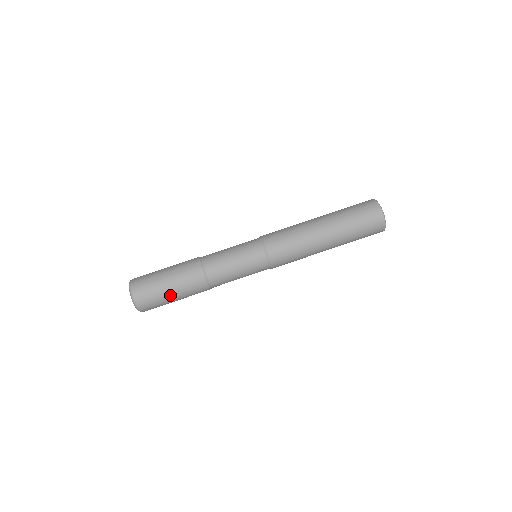
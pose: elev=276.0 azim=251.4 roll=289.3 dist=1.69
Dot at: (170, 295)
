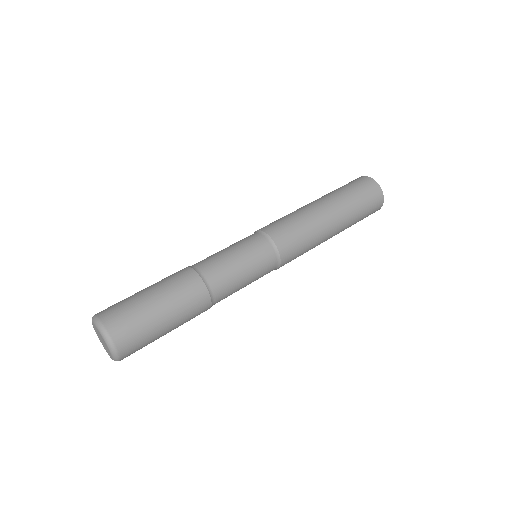
Dot at: (148, 297)
